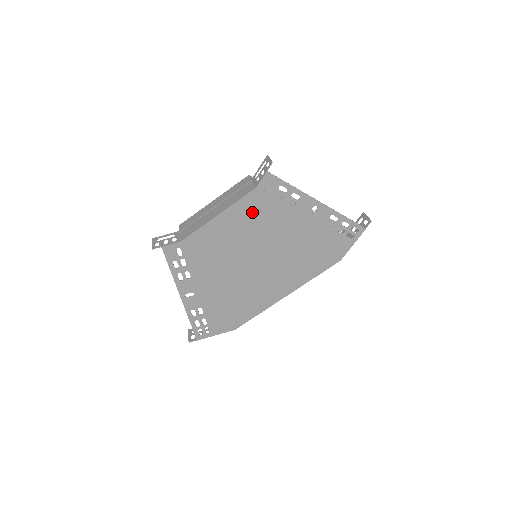
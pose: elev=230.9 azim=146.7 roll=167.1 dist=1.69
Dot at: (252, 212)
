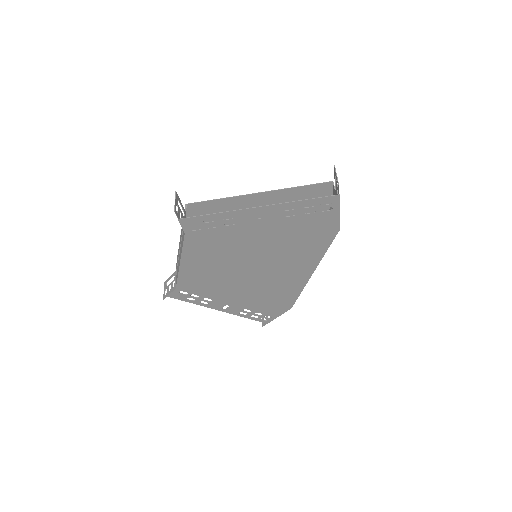
Dot at: (204, 247)
